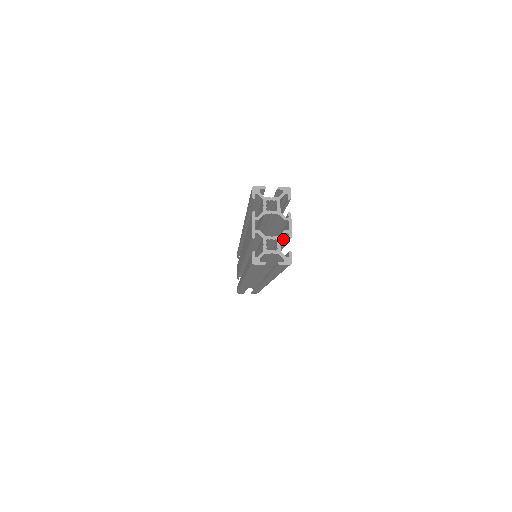
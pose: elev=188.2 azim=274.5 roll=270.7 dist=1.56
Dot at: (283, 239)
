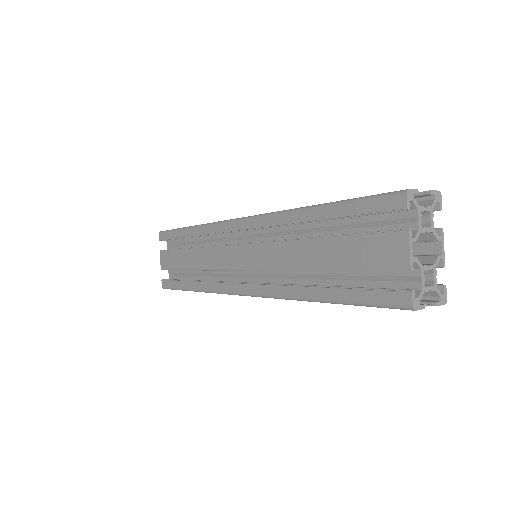
Dot at: occluded
